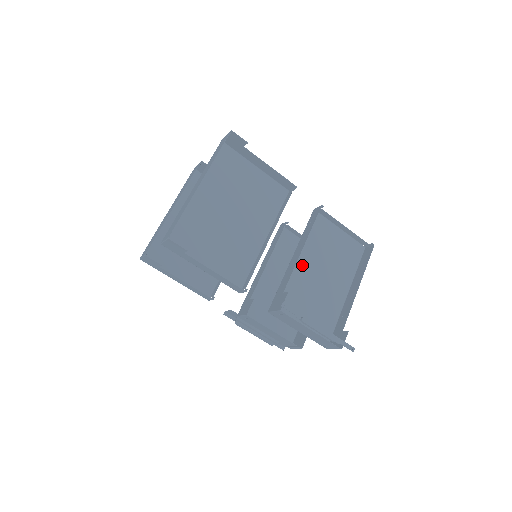
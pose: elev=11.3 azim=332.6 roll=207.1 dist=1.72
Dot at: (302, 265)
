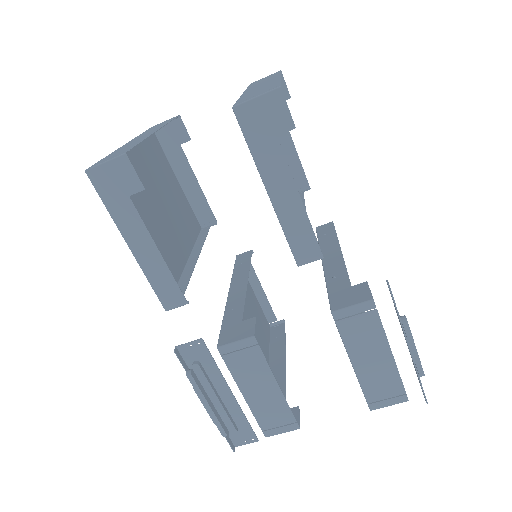
Dot at: occluded
